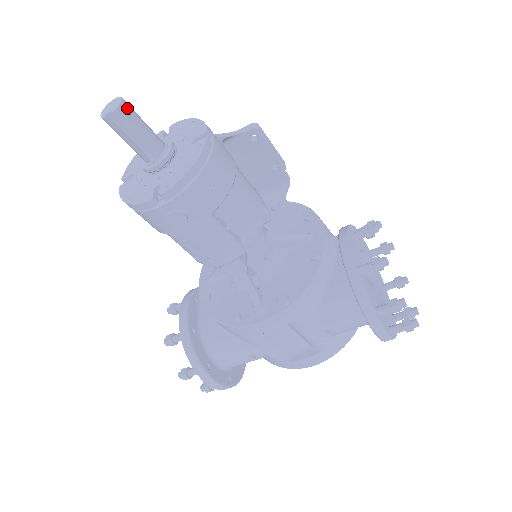
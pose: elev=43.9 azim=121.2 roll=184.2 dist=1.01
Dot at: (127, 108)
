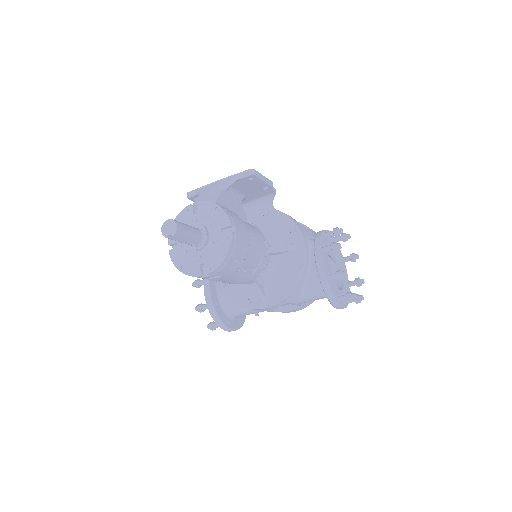
Dot at: (180, 229)
